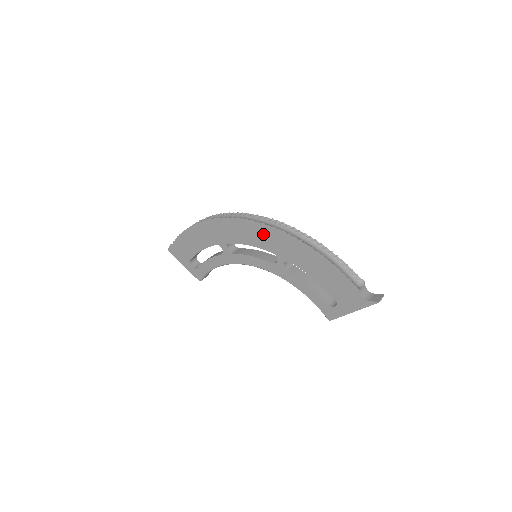
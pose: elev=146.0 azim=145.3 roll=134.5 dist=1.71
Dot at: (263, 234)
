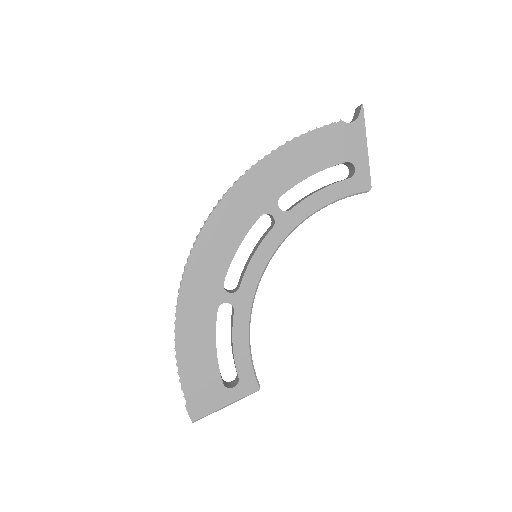
Dot at: (231, 214)
